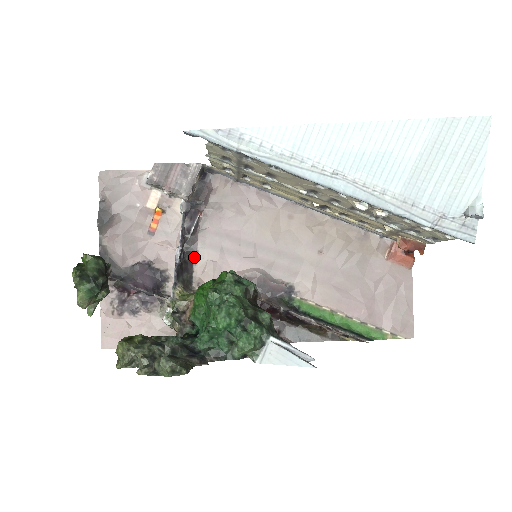
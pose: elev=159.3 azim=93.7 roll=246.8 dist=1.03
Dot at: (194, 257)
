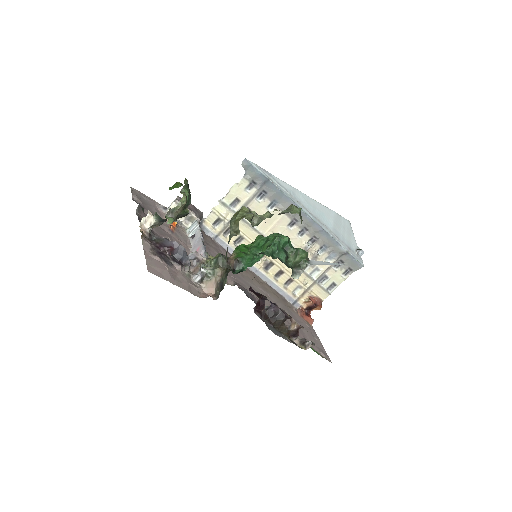
Dot at: occluded
